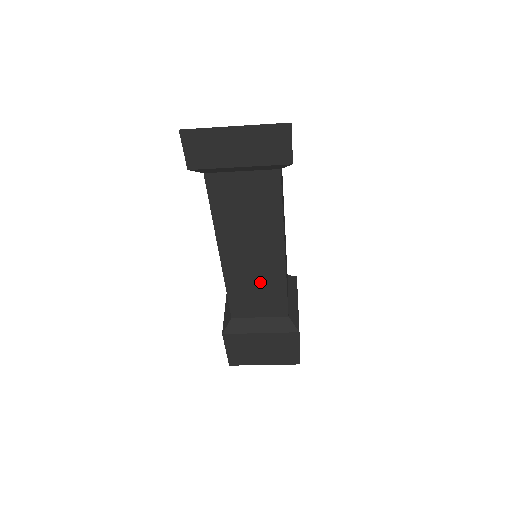
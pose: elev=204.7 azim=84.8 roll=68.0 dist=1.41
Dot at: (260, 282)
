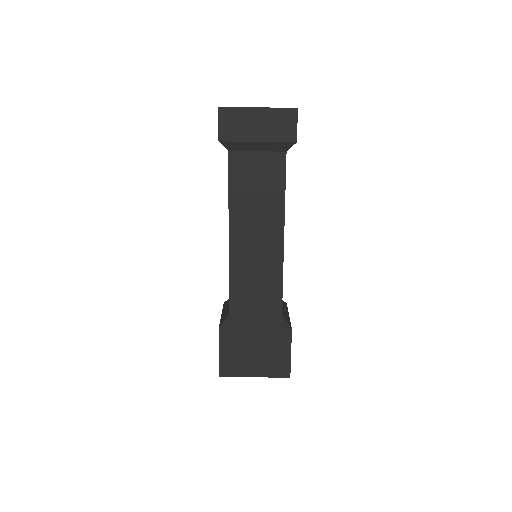
Dot at: (260, 268)
